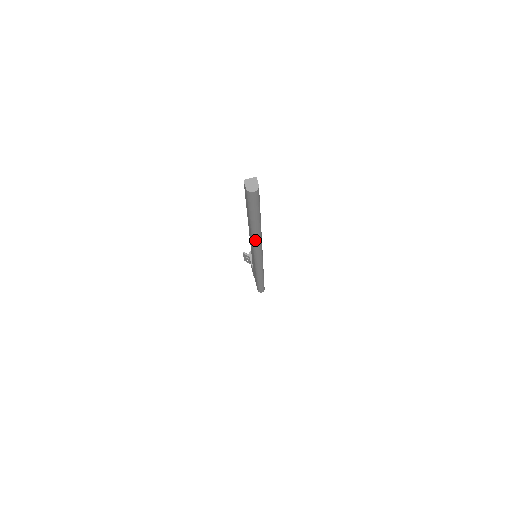
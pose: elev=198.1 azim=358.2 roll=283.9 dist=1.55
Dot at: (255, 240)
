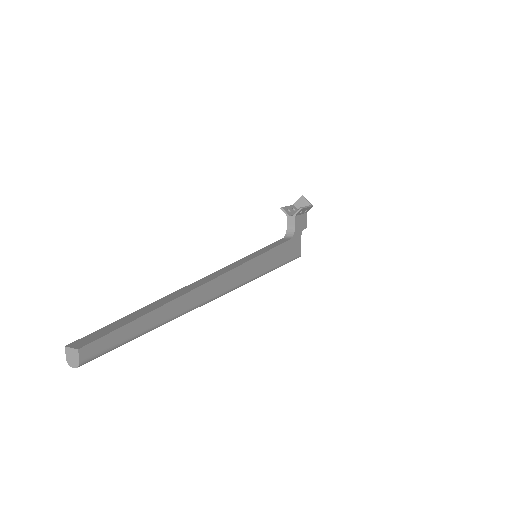
Dot at: occluded
